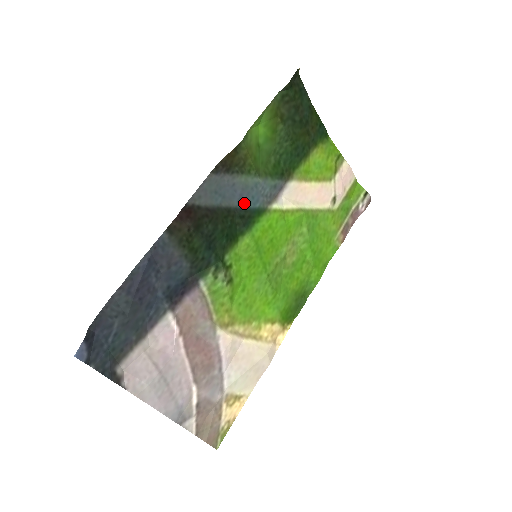
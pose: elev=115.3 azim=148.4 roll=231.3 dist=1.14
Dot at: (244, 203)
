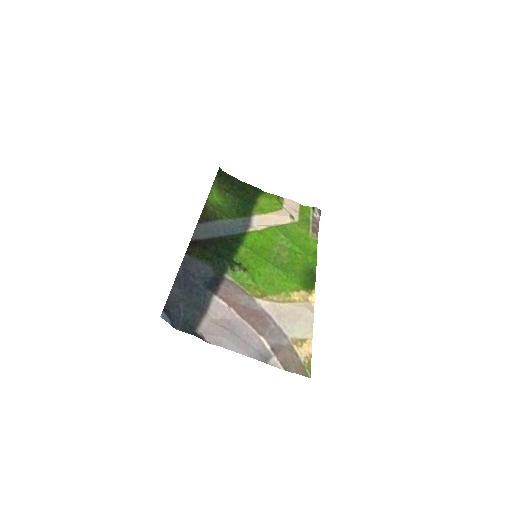
Dot at: (229, 233)
